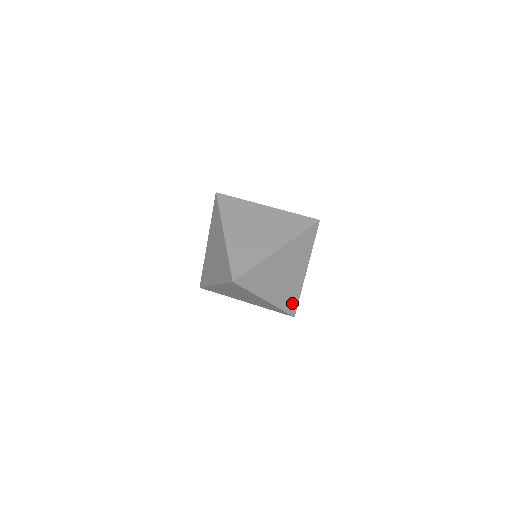
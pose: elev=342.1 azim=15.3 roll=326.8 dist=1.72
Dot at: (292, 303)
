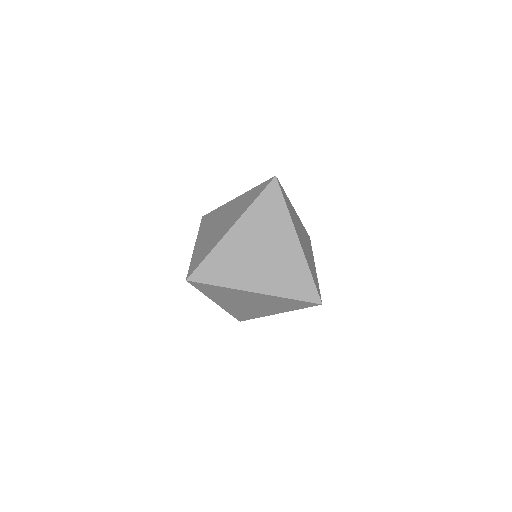
Dot at: (304, 286)
